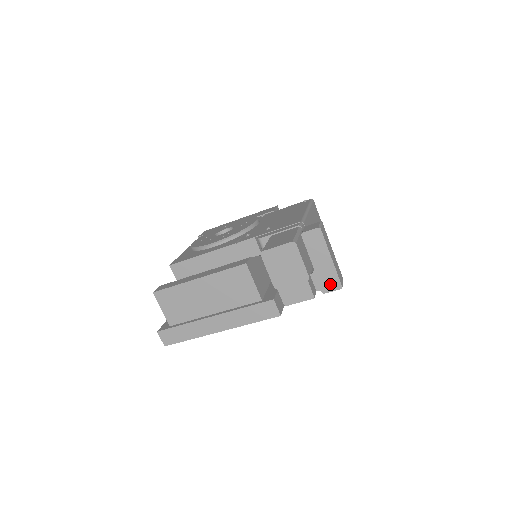
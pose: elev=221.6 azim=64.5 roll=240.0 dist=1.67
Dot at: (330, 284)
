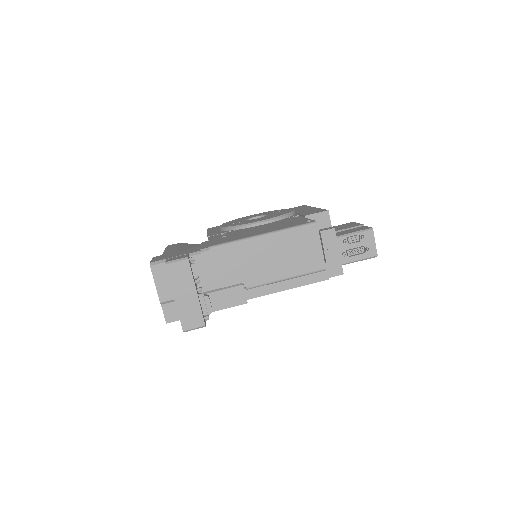
Dot at: occluded
